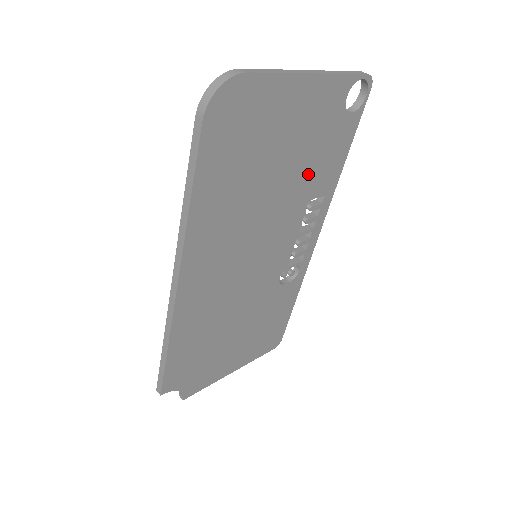
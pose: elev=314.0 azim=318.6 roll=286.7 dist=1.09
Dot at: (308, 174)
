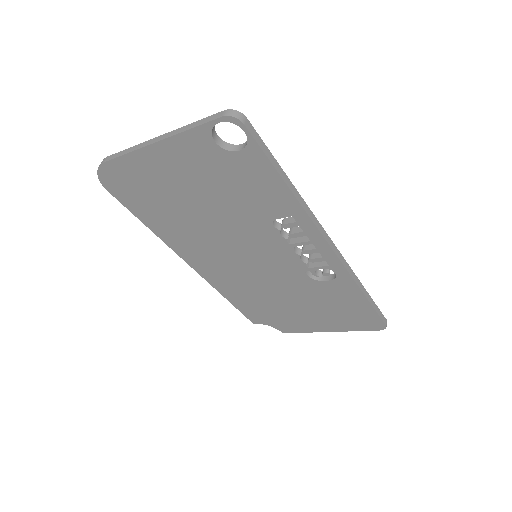
Dot at: (242, 203)
